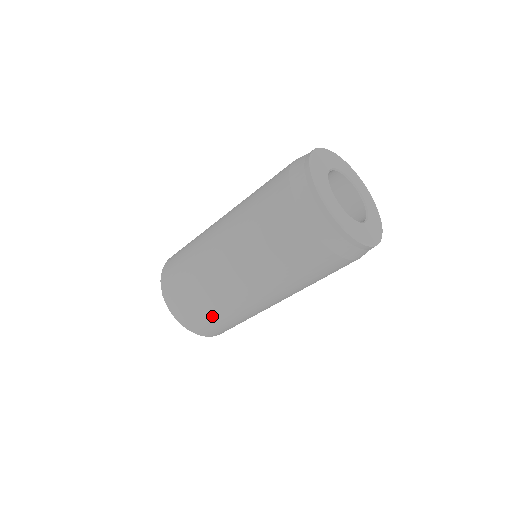
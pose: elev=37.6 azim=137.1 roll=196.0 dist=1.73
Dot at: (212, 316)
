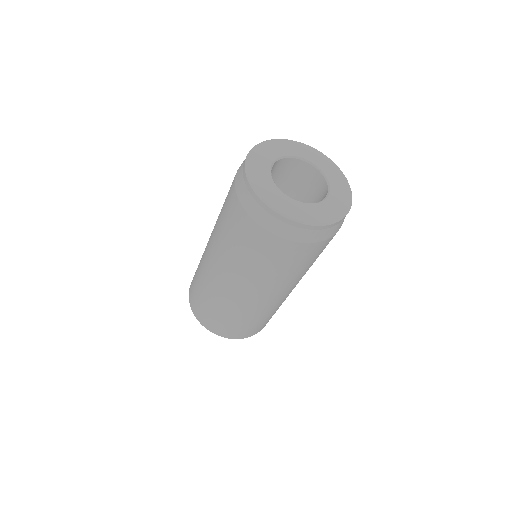
Dot at: (249, 324)
